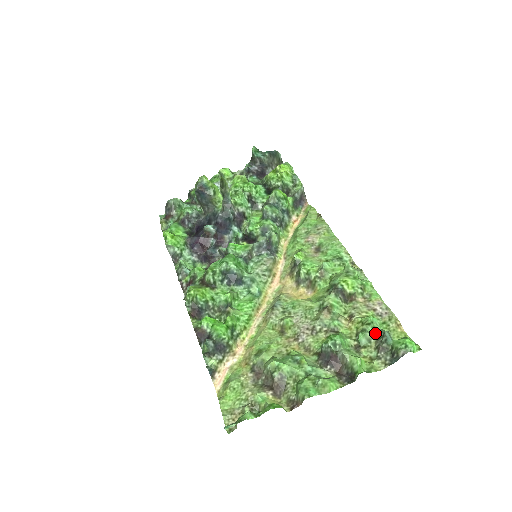
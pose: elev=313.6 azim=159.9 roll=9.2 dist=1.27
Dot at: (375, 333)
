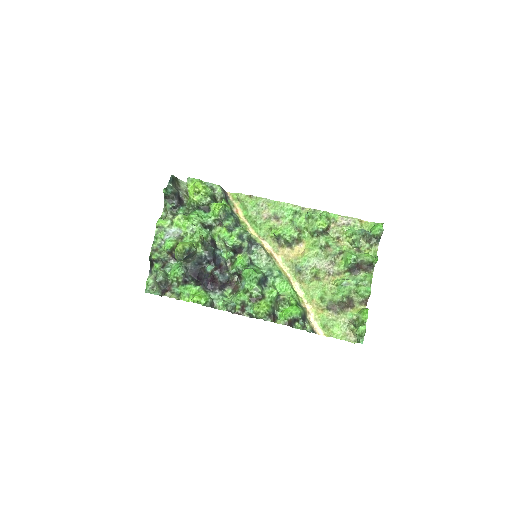
Dot at: (358, 236)
